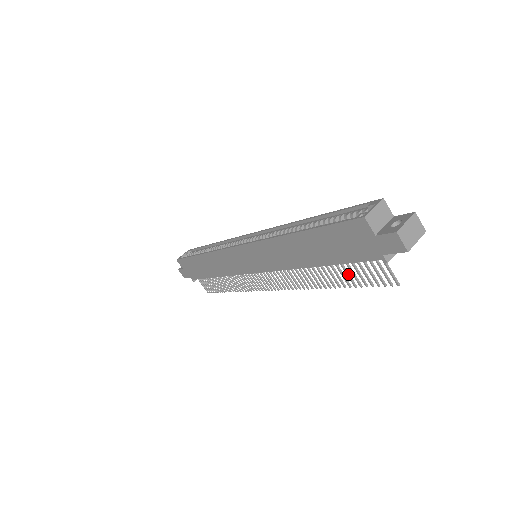
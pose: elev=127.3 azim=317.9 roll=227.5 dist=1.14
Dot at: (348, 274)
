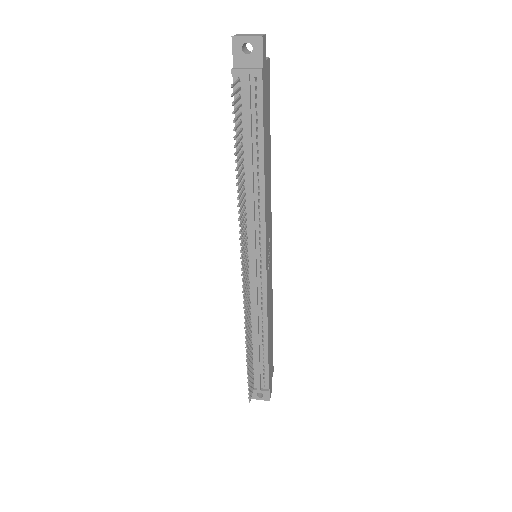
Dot at: (238, 141)
